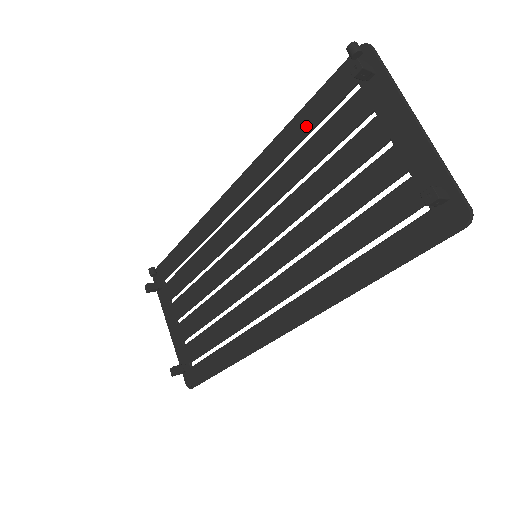
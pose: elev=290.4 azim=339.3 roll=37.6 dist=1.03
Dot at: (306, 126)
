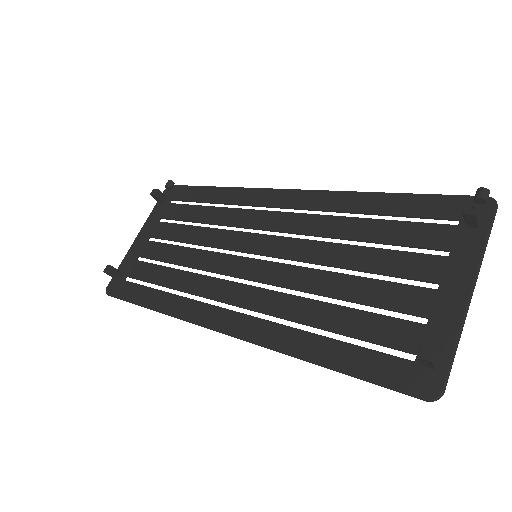
Dot at: (391, 208)
